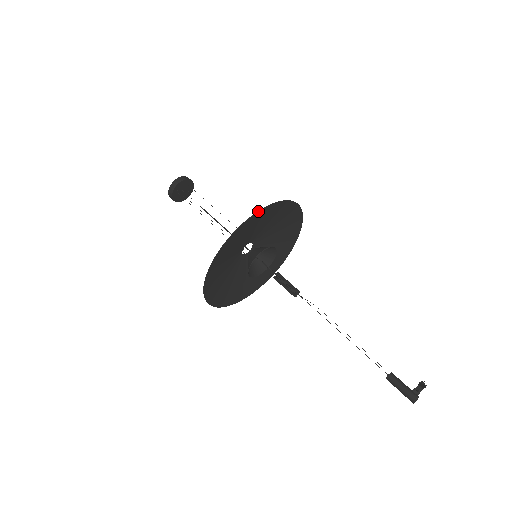
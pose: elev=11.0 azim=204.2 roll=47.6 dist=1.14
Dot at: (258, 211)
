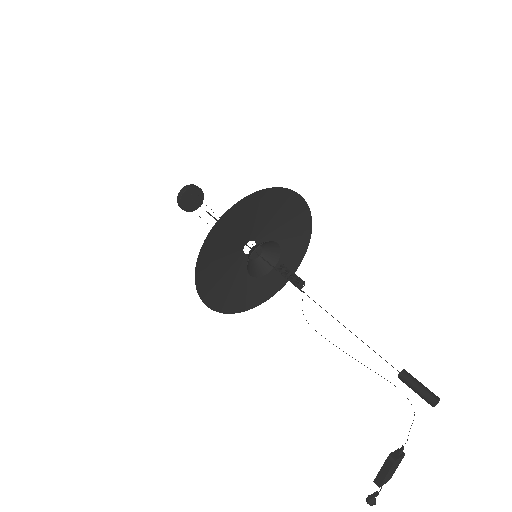
Dot at: occluded
